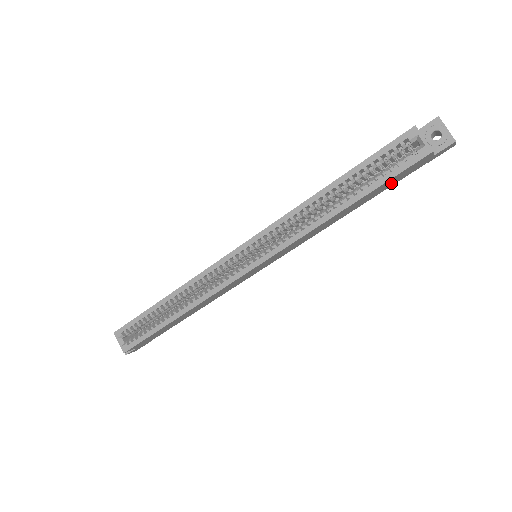
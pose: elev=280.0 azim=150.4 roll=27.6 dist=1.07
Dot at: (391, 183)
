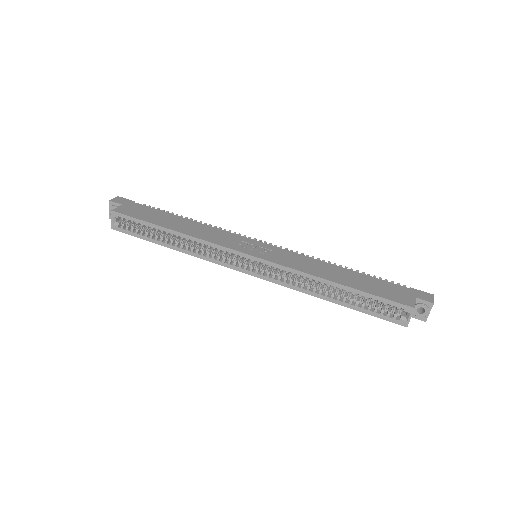
Dot at: occluded
